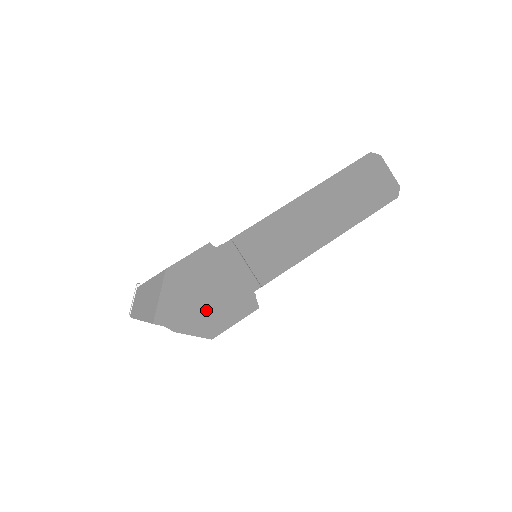
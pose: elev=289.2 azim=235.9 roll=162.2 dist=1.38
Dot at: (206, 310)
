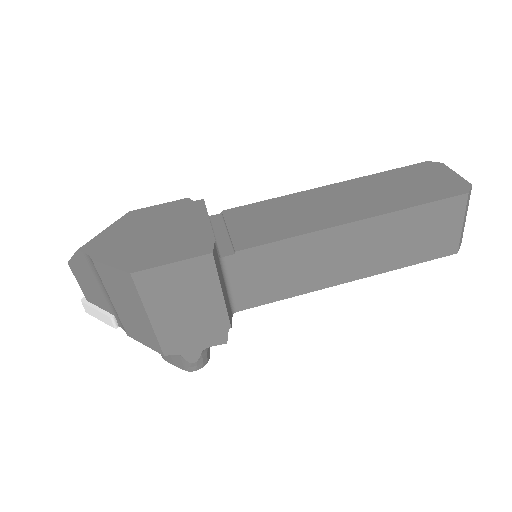
Dot at: (145, 246)
